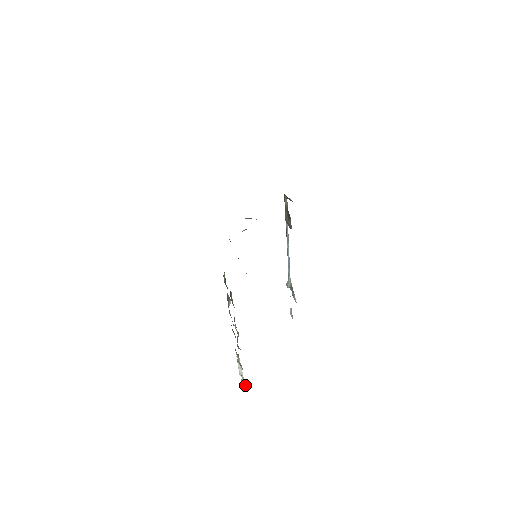
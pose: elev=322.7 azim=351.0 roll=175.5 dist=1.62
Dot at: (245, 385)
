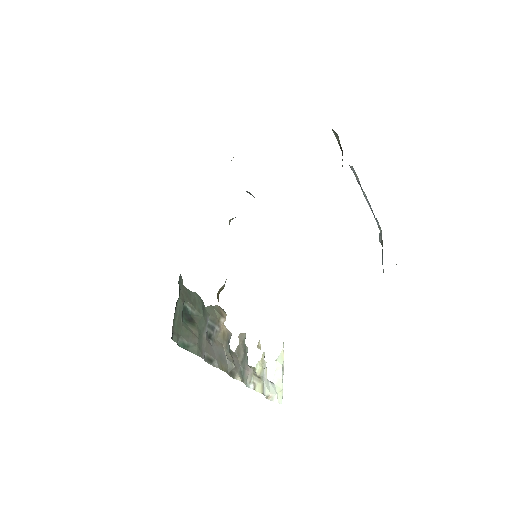
Dot at: (277, 397)
